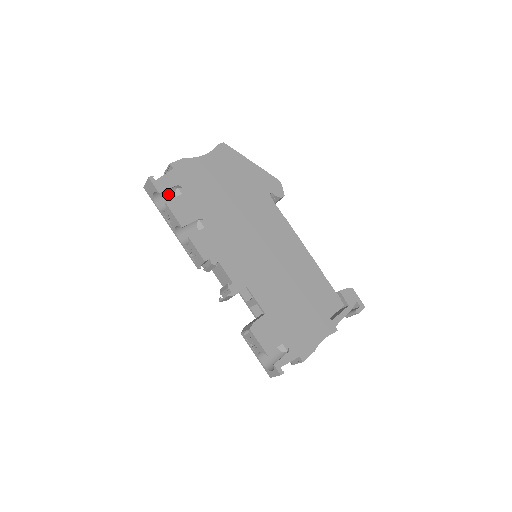
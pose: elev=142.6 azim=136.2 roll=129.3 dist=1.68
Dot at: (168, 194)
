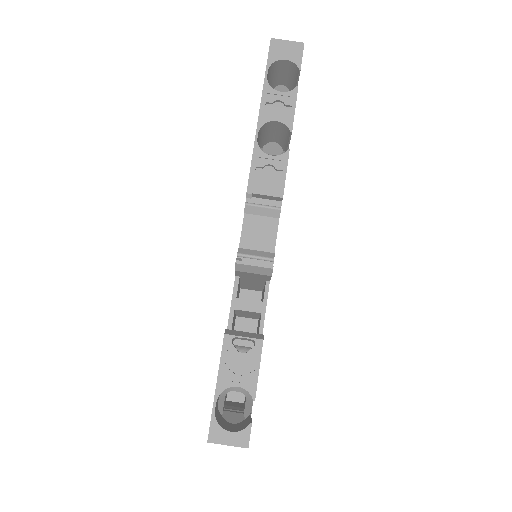
Dot at: (269, 82)
